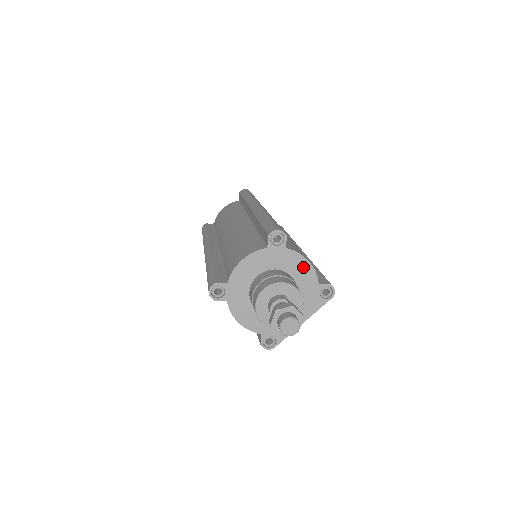
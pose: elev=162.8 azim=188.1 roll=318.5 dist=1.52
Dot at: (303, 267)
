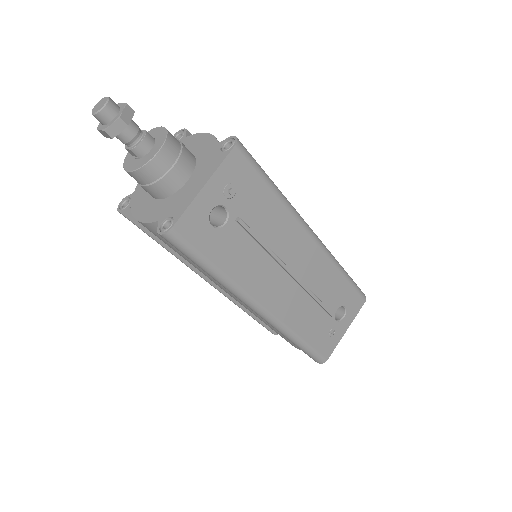
Dot at: (202, 140)
